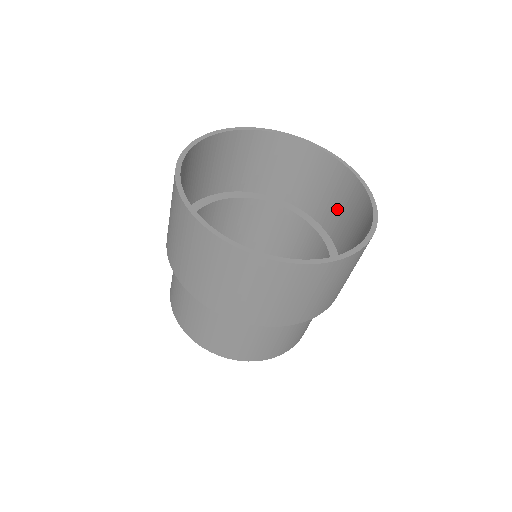
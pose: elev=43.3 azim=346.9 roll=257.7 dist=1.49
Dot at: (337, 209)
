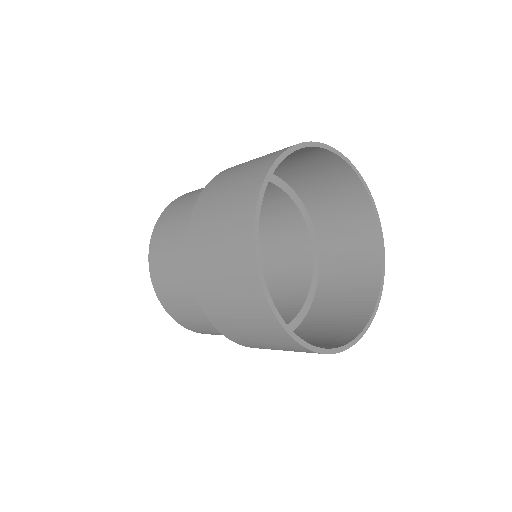
Dot at: (340, 294)
